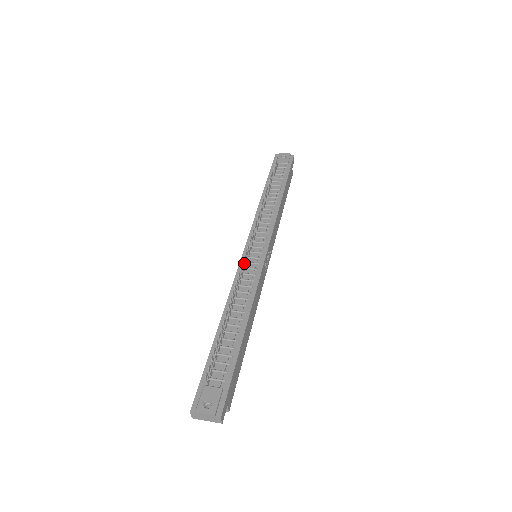
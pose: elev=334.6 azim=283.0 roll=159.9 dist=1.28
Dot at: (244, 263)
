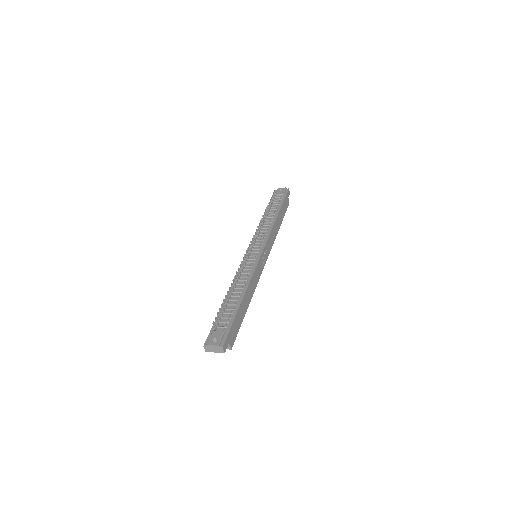
Dot at: (245, 259)
